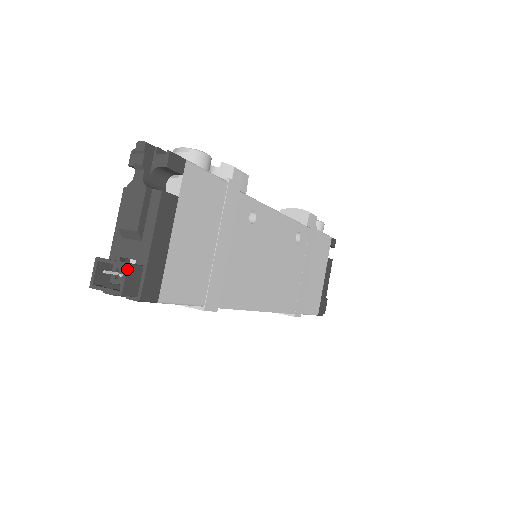
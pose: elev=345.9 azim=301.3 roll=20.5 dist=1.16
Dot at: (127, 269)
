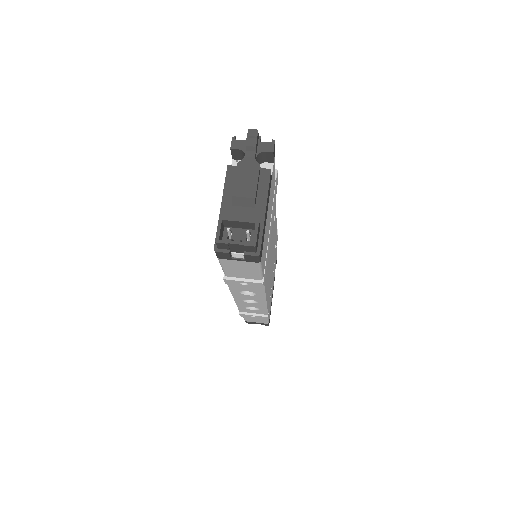
Dot at: (258, 225)
